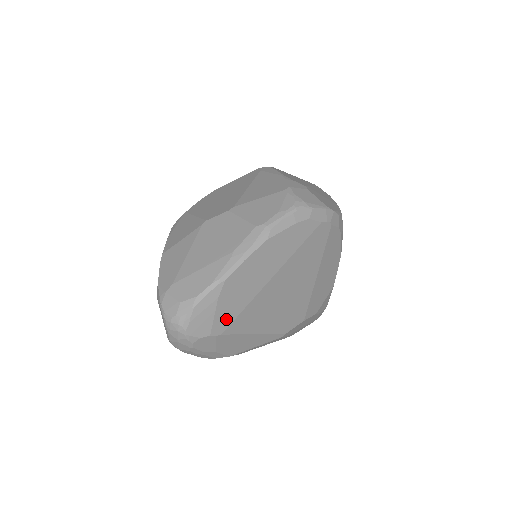
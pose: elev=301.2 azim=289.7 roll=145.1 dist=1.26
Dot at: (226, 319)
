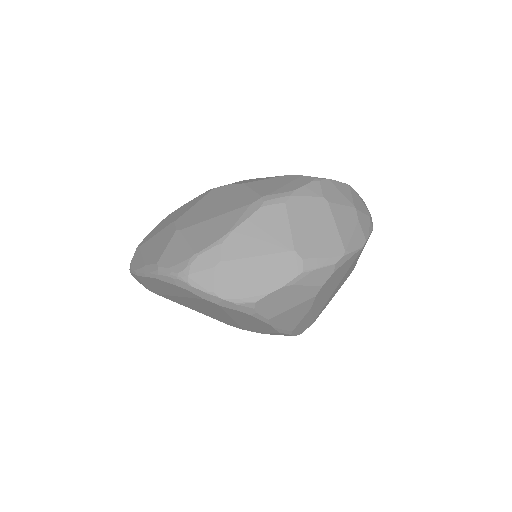
Dot at: (154, 291)
